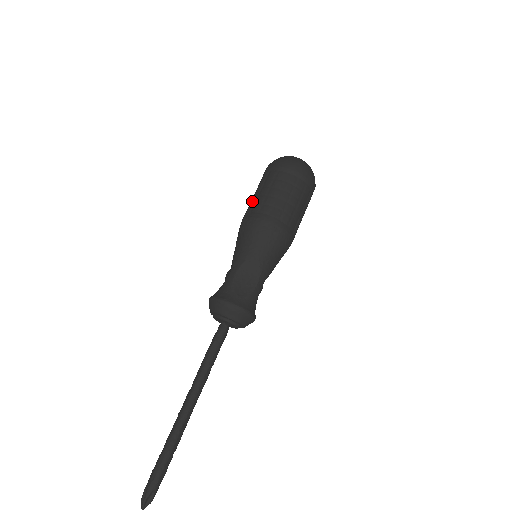
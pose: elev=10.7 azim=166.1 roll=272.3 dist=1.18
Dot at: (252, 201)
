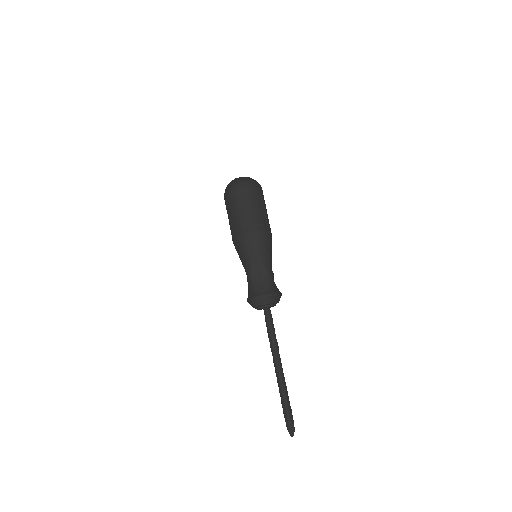
Dot at: (230, 226)
